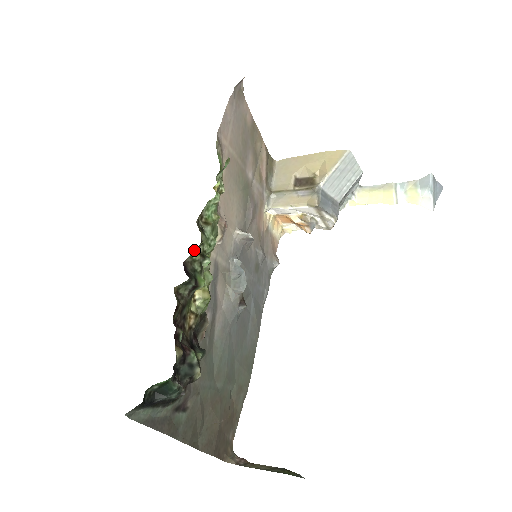
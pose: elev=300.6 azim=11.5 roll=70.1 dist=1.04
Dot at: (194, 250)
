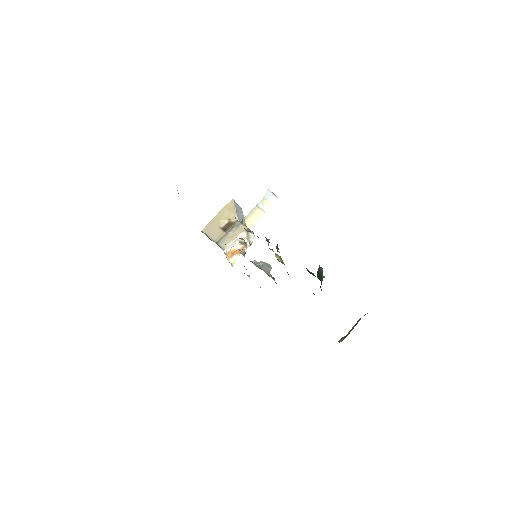
Dot at: occluded
